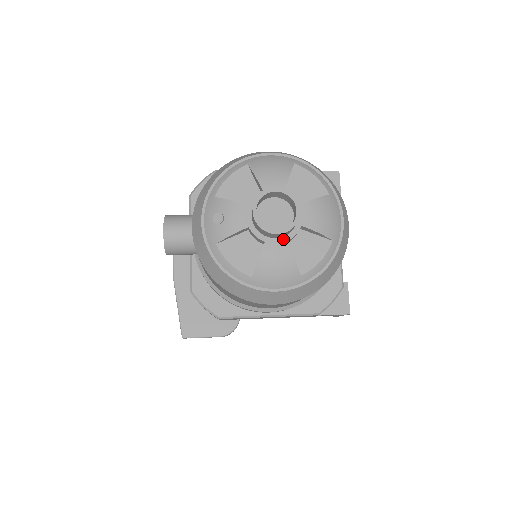
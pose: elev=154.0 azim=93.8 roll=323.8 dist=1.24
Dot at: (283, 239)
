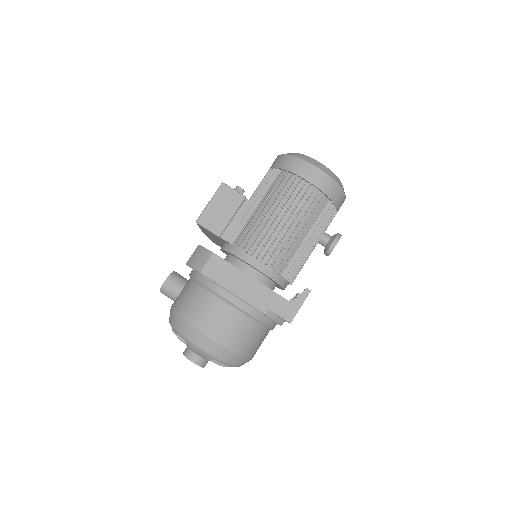
Dot at: occluded
